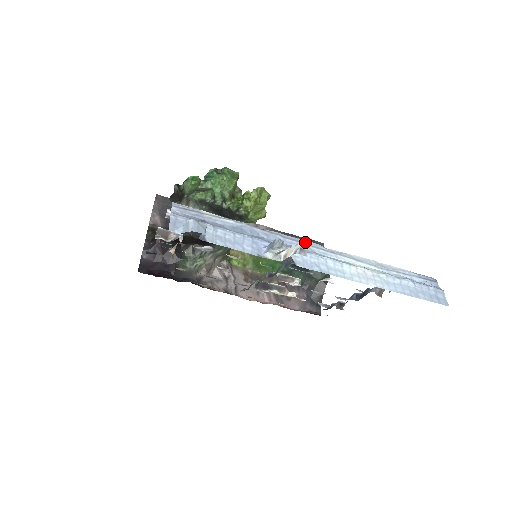
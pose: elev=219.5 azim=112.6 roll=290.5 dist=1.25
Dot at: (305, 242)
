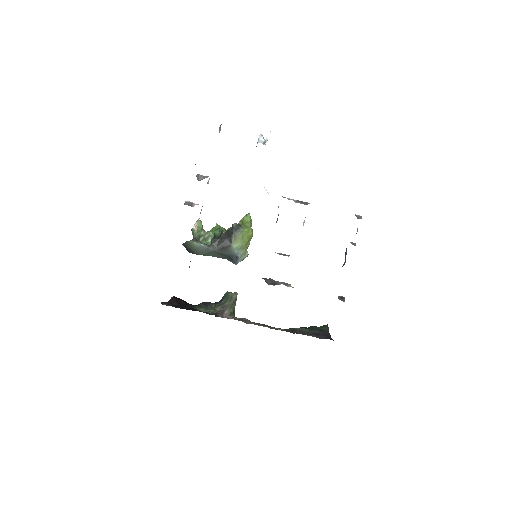
Dot at: occluded
